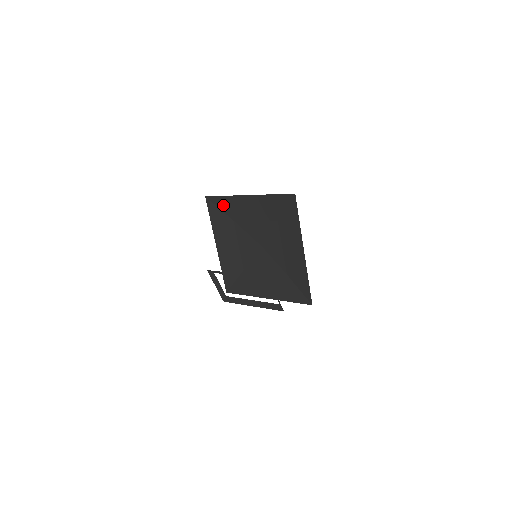
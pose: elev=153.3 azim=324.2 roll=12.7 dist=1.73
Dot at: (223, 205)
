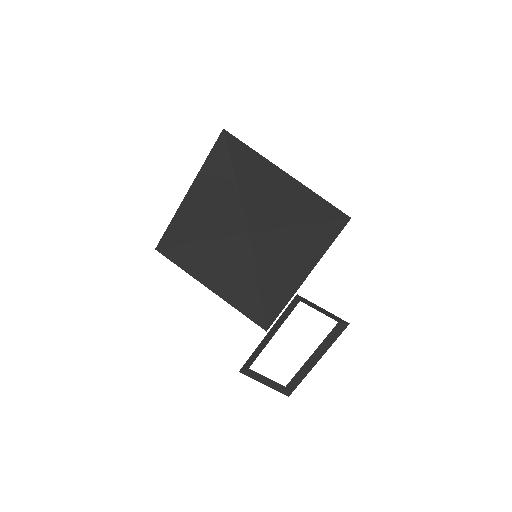
Dot at: (178, 236)
